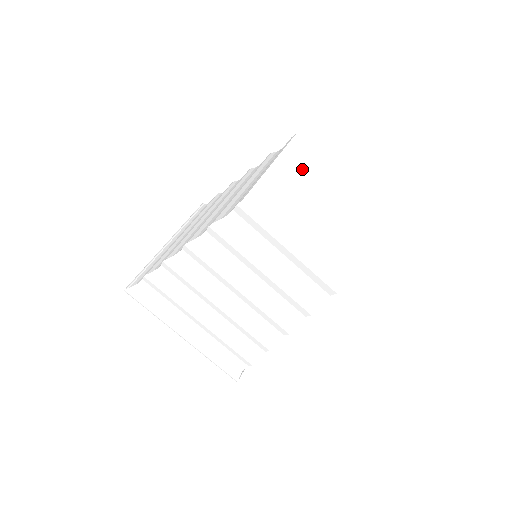
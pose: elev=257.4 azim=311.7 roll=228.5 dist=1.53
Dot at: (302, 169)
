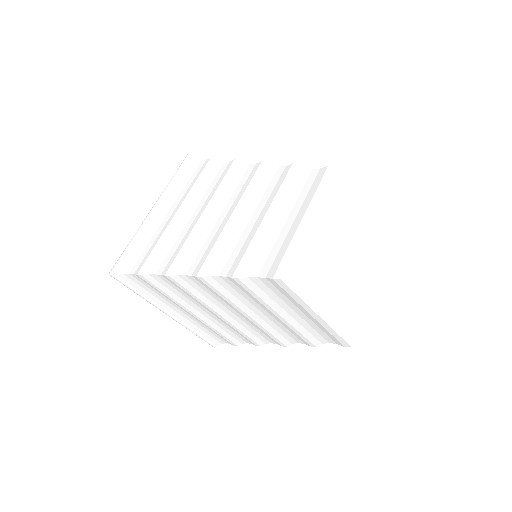
Dot at: (336, 215)
